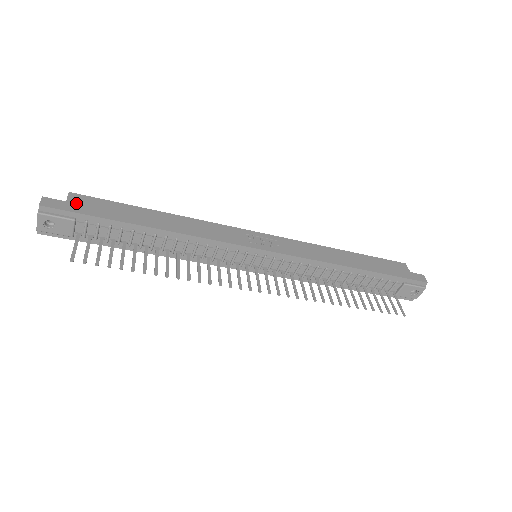
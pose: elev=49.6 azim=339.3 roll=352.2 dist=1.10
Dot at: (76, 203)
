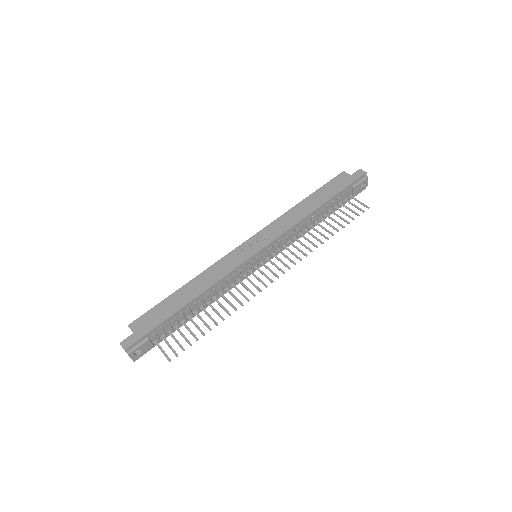
Dot at: (139, 329)
